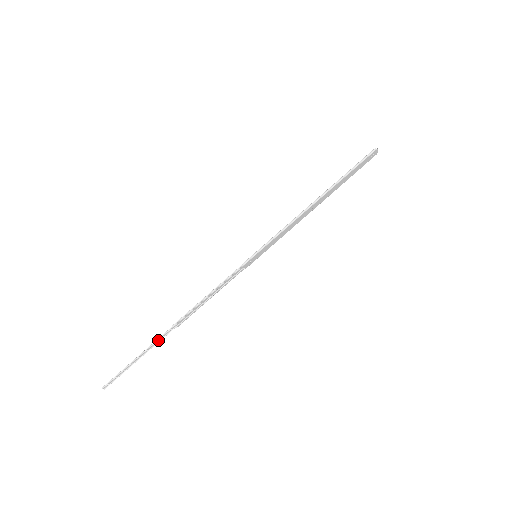
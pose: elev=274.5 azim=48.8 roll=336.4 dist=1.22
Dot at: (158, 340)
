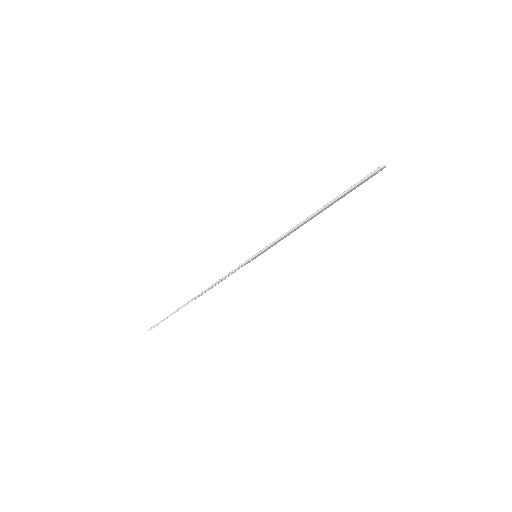
Dot at: (182, 306)
